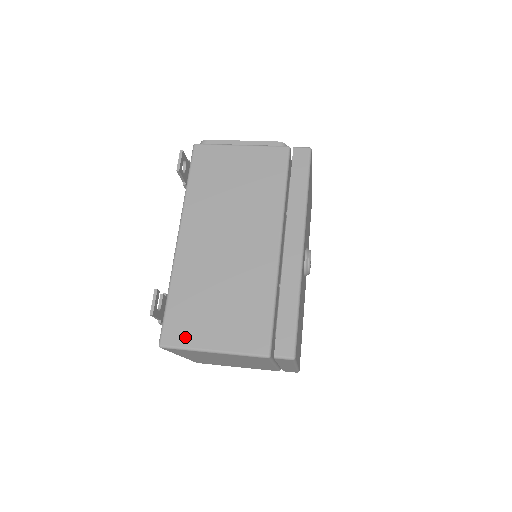
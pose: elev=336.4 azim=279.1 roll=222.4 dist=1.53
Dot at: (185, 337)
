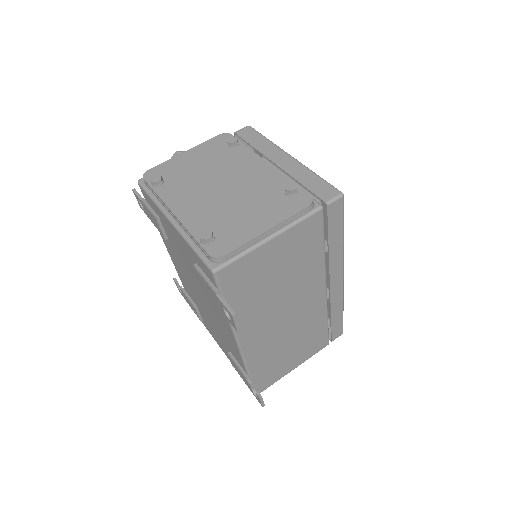
Dot at: (273, 380)
